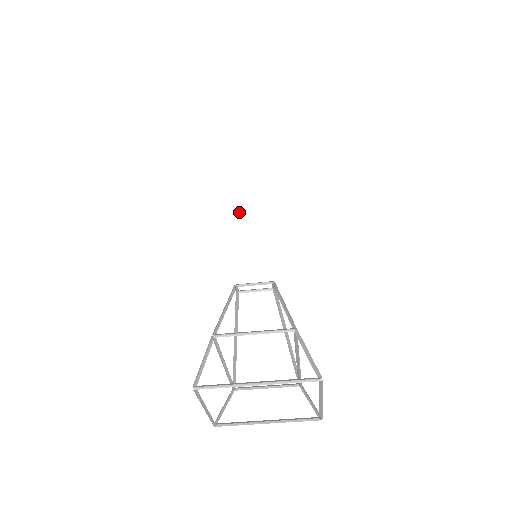
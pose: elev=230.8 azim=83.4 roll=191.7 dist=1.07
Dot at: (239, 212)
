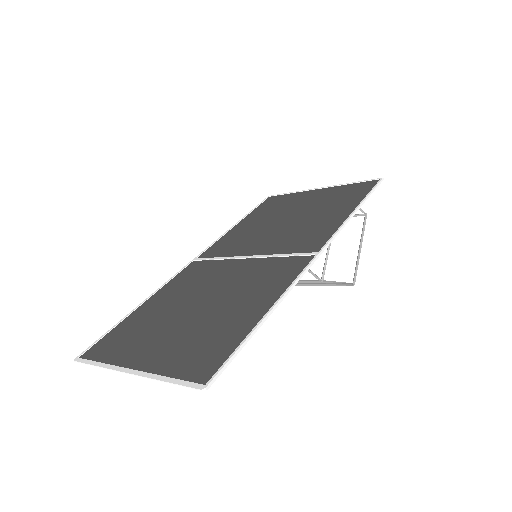
Dot at: (222, 277)
